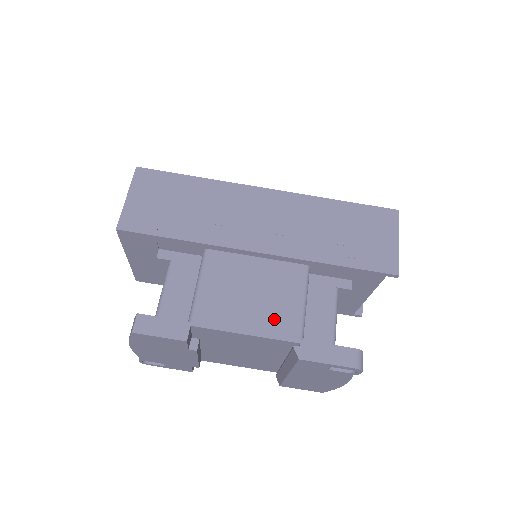
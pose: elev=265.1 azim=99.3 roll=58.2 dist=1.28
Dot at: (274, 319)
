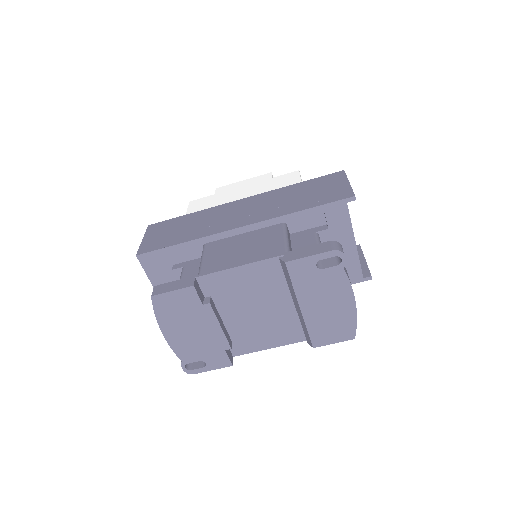
Dot at: (263, 256)
